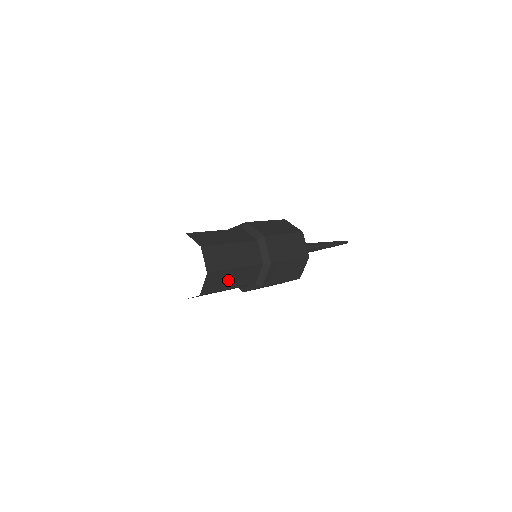
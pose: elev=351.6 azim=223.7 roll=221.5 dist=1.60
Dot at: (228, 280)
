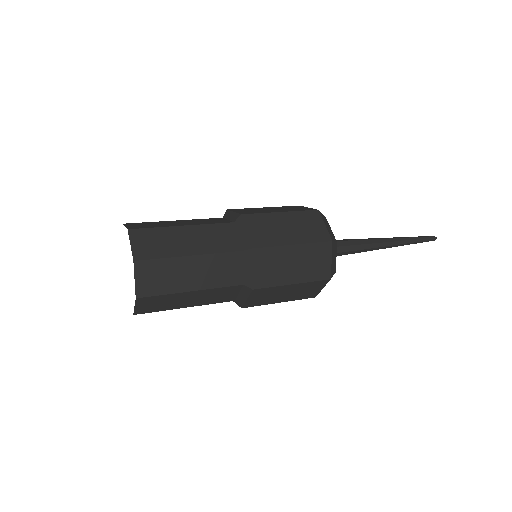
Dot at: (183, 276)
